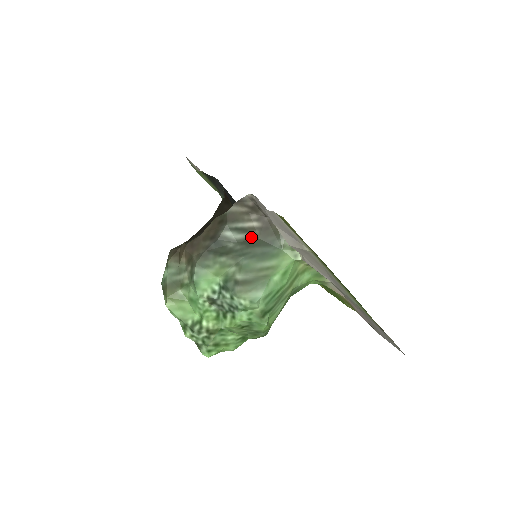
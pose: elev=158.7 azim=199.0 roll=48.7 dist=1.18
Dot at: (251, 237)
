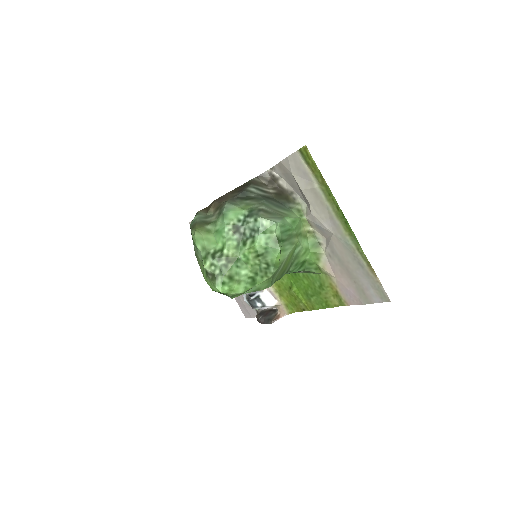
Dot at: (269, 196)
